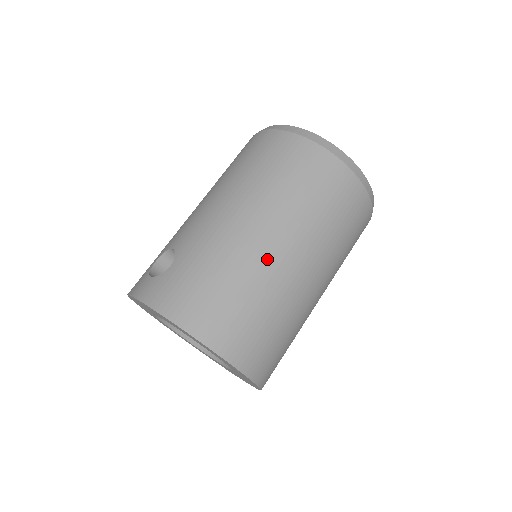
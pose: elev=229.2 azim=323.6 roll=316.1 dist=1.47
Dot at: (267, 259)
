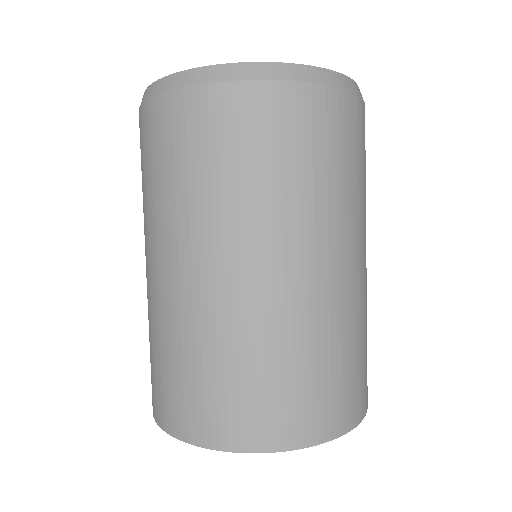
Dot at: (197, 300)
